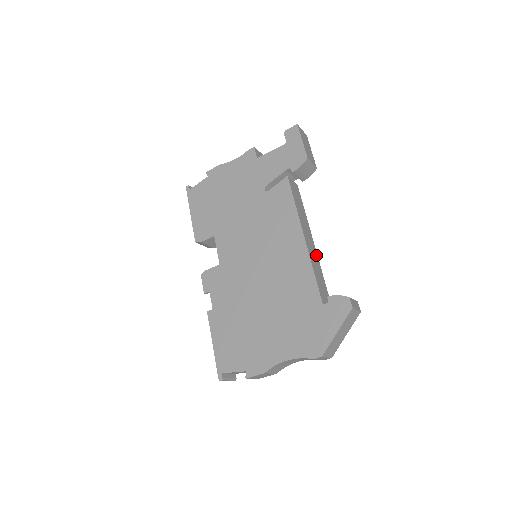
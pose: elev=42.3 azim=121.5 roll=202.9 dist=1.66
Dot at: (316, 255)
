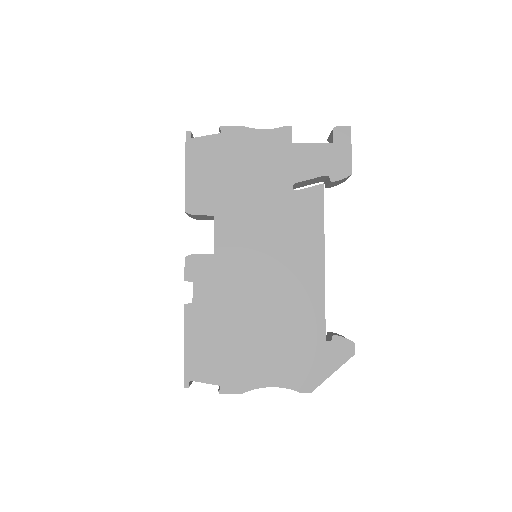
Dot at: occluded
